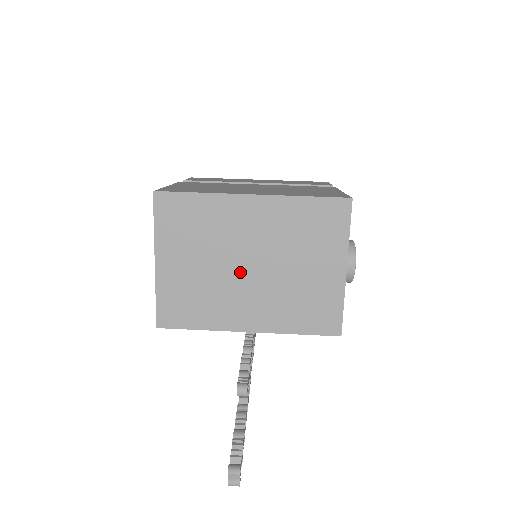
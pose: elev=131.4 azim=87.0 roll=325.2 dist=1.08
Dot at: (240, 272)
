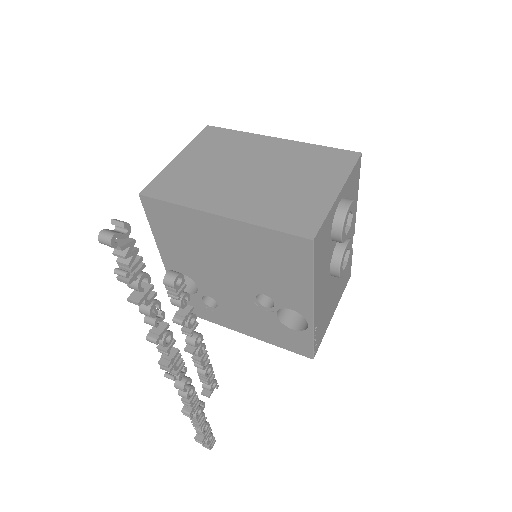
Dot at: (240, 175)
